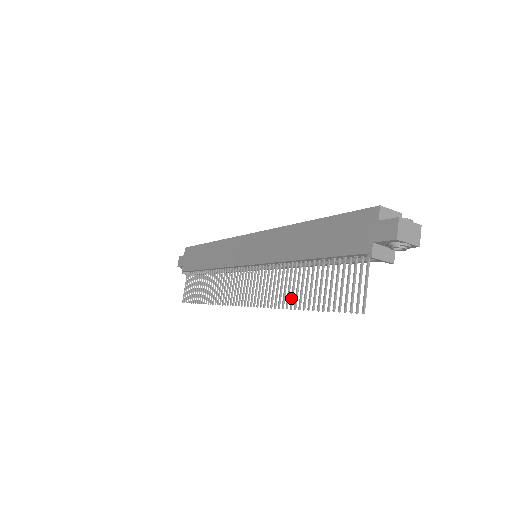
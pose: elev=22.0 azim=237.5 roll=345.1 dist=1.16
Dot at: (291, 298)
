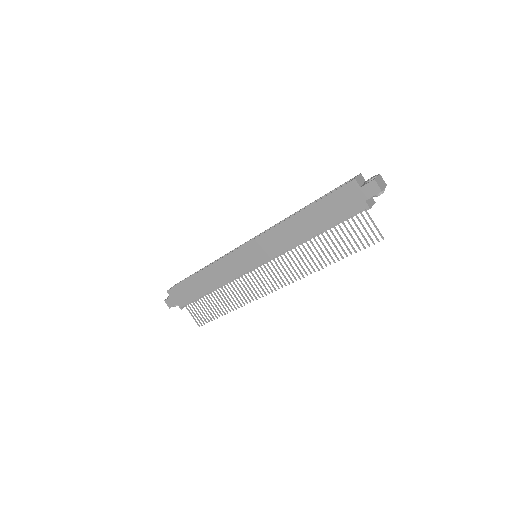
Dot at: (318, 262)
